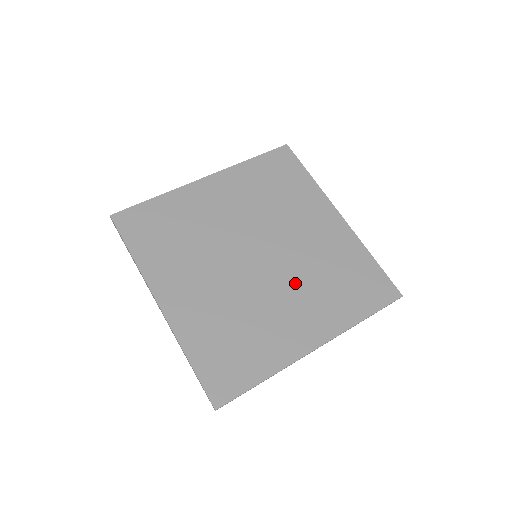
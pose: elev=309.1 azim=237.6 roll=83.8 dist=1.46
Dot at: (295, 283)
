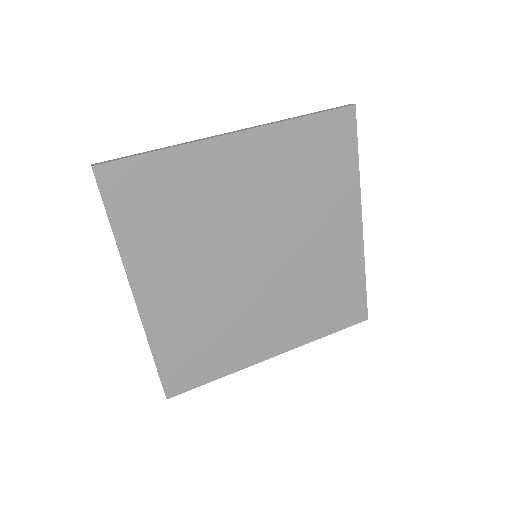
Dot at: (282, 294)
